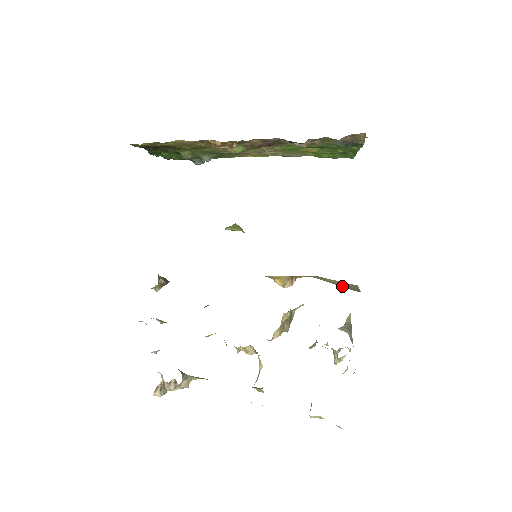
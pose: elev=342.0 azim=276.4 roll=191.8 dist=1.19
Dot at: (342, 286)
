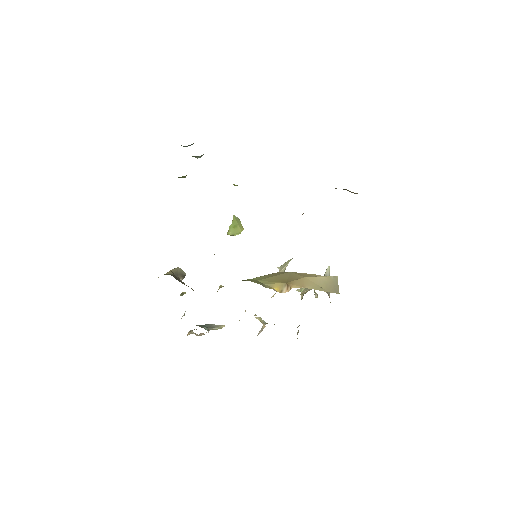
Dot at: (326, 289)
